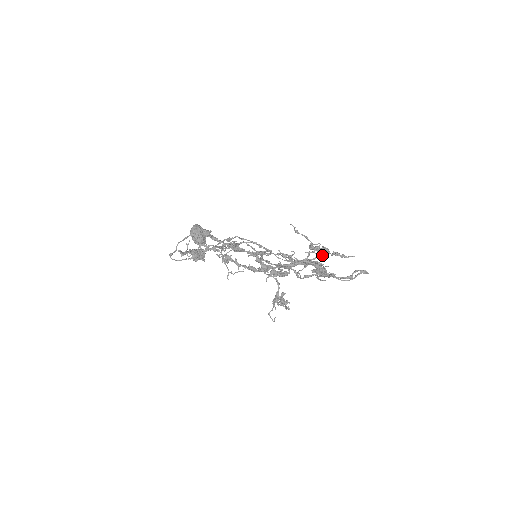
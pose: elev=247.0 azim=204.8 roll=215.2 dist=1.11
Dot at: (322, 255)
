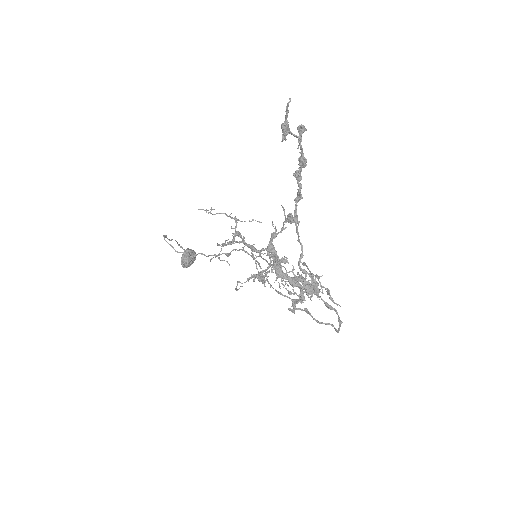
Dot at: occluded
